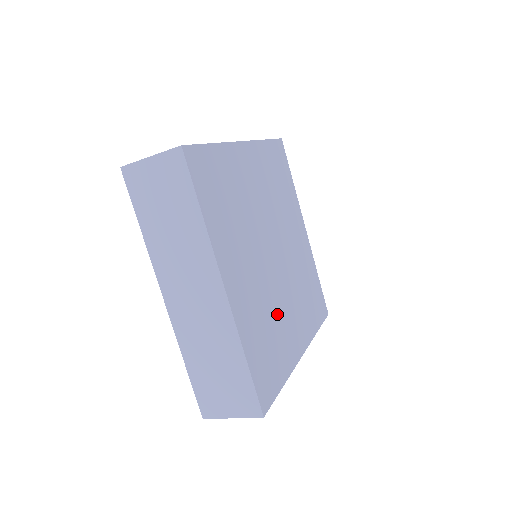
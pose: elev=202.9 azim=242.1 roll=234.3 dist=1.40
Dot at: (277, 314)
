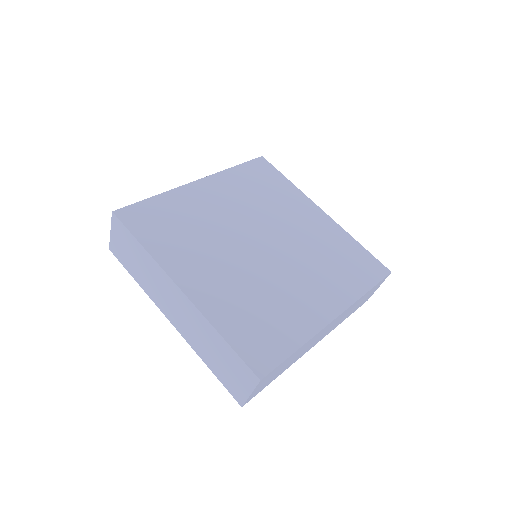
Dot at: (274, 292)
